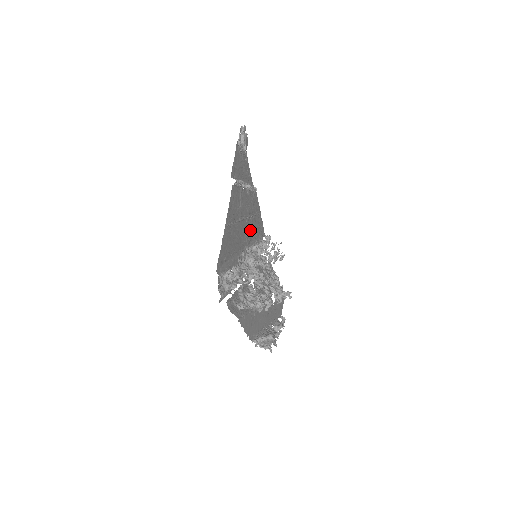
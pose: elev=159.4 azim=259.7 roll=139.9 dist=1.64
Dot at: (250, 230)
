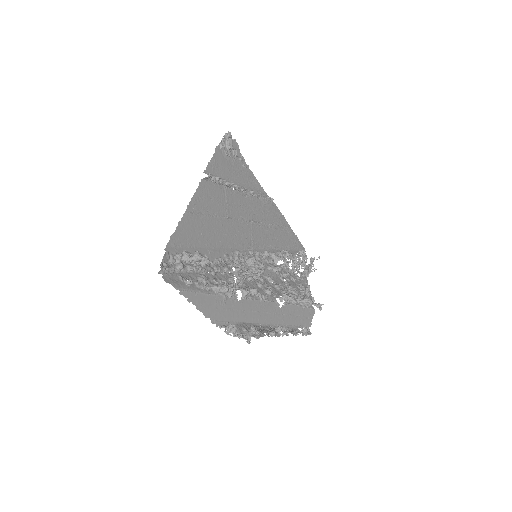
Dot at: (261, 236)
